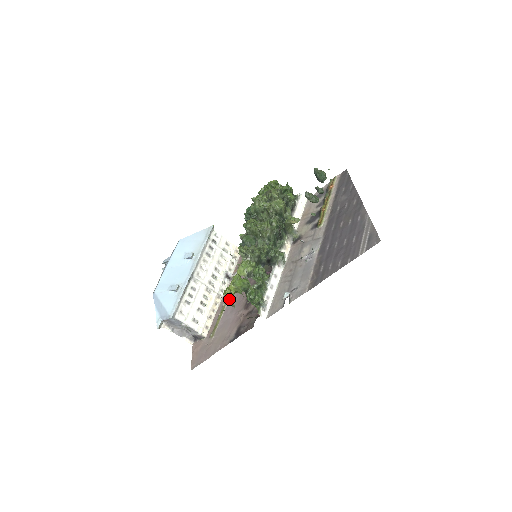
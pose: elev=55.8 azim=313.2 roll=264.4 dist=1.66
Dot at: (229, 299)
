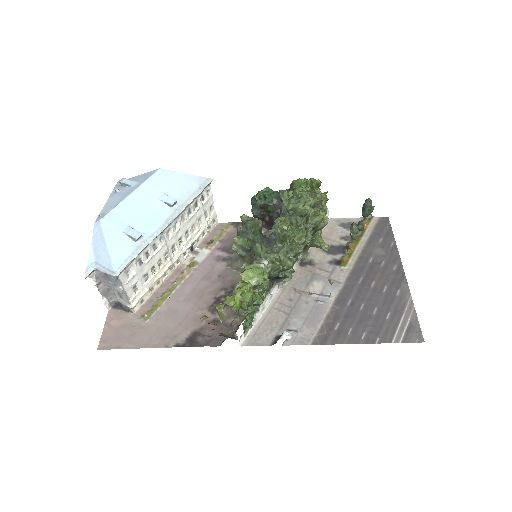
Dot at: (186, 280)
